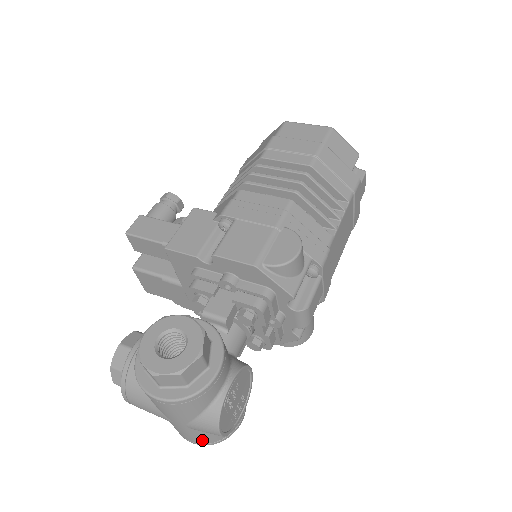
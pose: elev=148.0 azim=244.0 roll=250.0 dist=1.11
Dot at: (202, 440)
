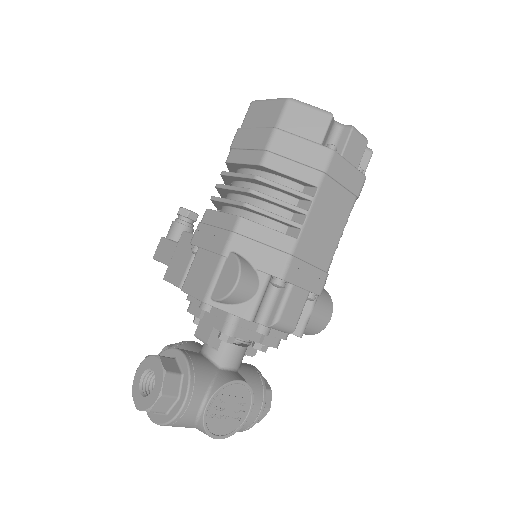
Dot at: occluded
